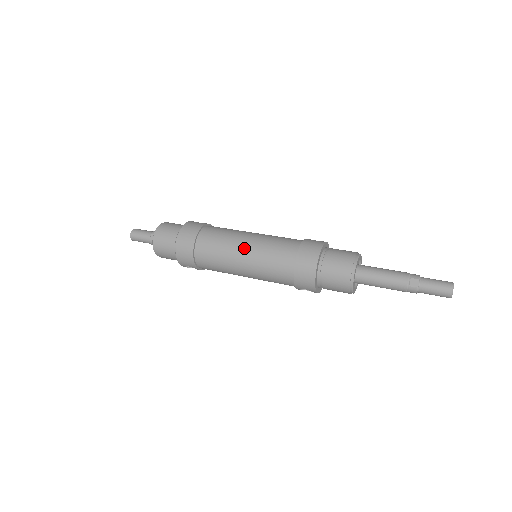
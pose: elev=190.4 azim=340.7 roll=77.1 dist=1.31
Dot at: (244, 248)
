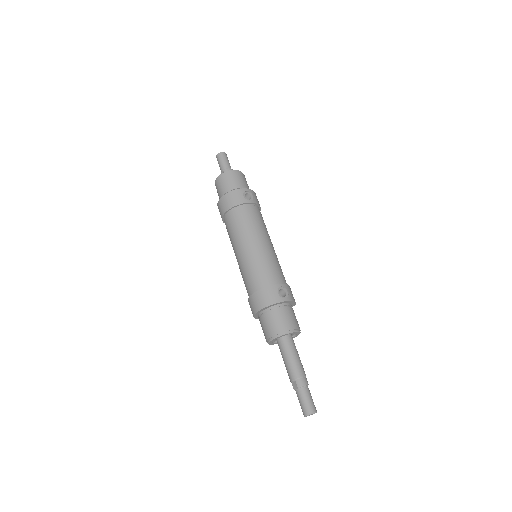
Dot at: (239, 252)
